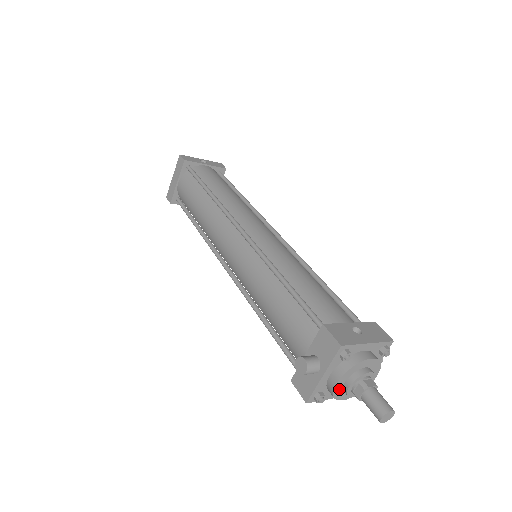
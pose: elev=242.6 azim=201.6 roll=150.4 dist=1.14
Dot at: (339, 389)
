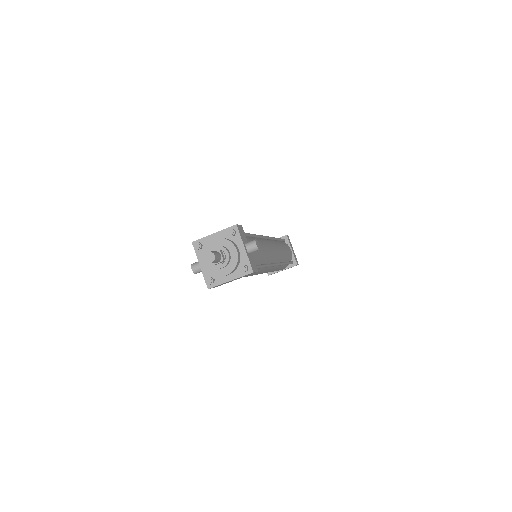
Dot at: (211, 268)
